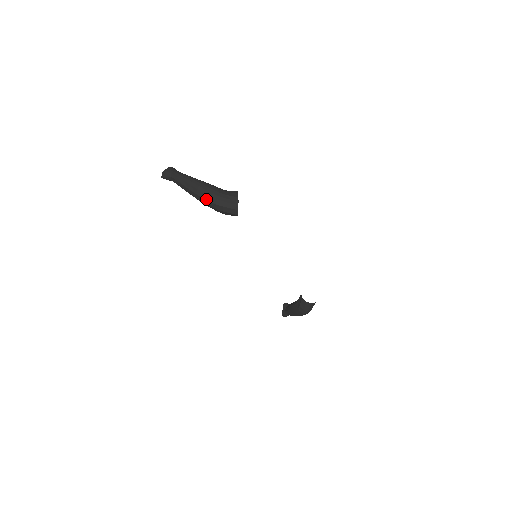
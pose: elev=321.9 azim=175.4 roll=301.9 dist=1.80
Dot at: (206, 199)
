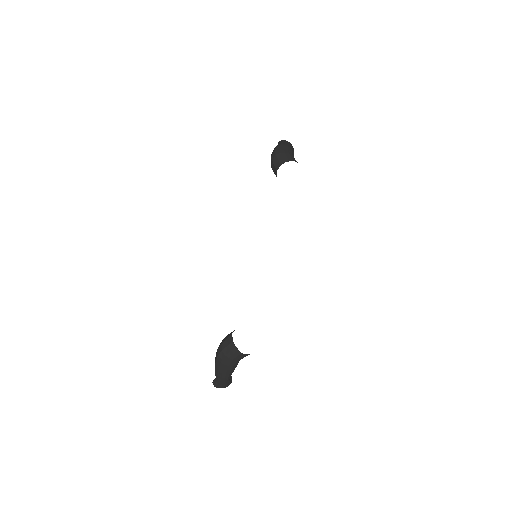
Dot at: (276, 148)
